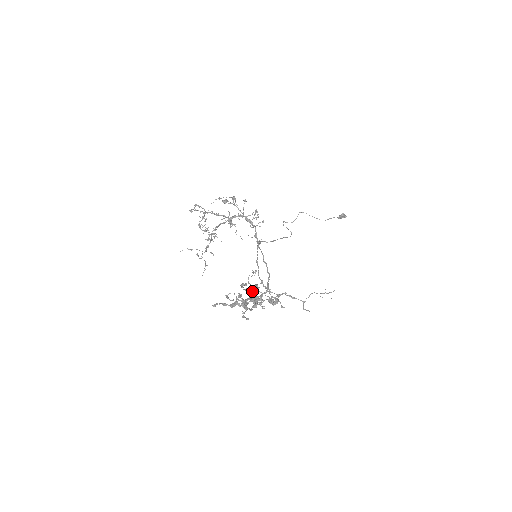
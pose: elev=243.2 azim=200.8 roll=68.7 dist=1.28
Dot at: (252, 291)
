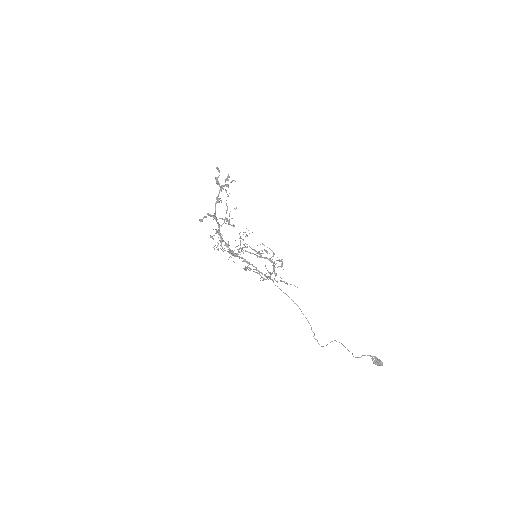
Dot at: (228, 224)
